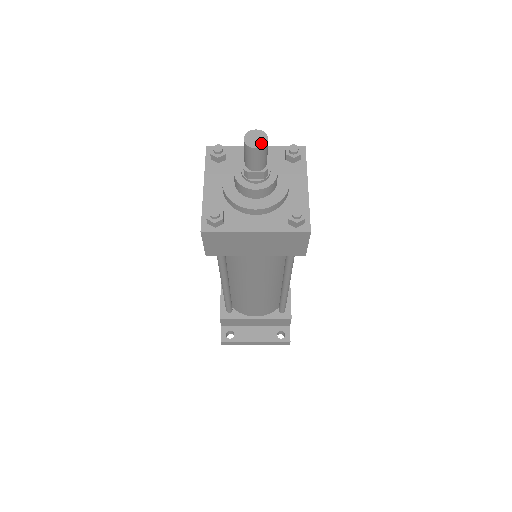
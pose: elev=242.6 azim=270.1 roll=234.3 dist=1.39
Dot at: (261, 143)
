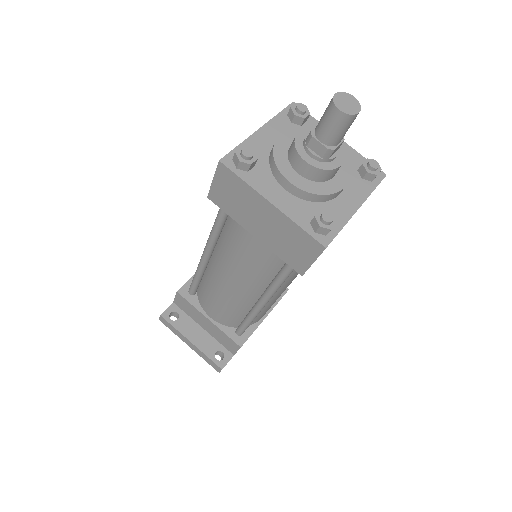
Dot at: (349, 110)
